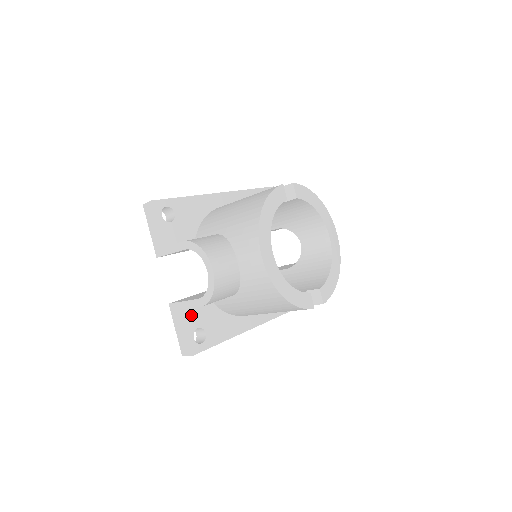
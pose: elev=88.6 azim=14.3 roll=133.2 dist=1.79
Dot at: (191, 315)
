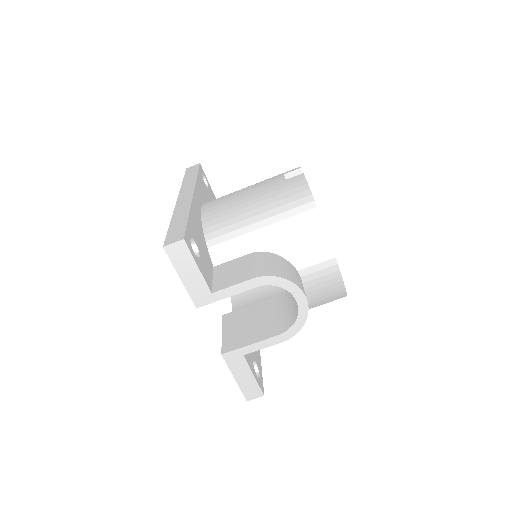
Dot at: (247, 354)
